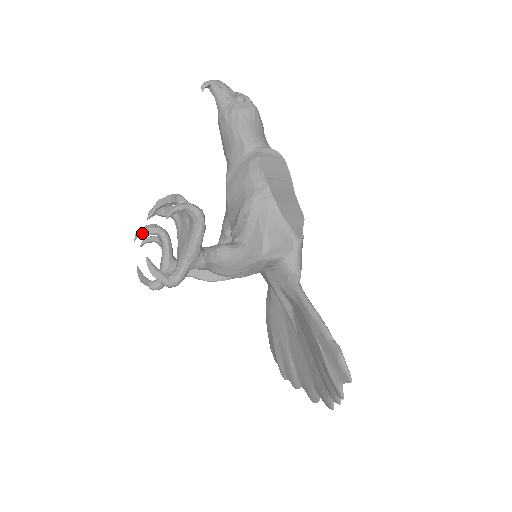
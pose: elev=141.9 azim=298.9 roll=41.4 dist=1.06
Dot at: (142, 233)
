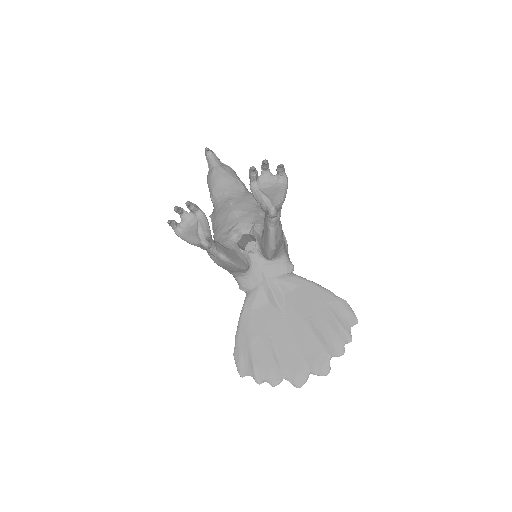
Dot at: (190, 204)
